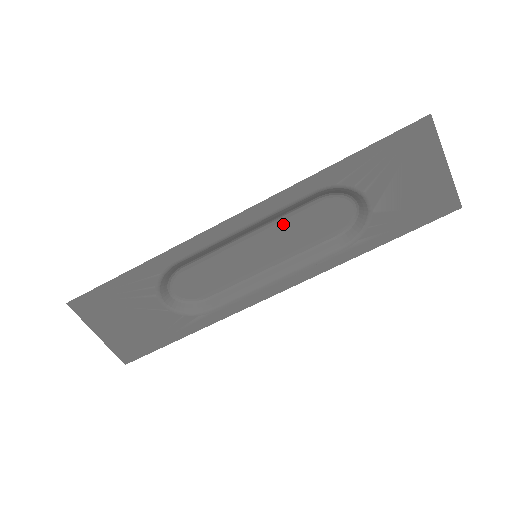
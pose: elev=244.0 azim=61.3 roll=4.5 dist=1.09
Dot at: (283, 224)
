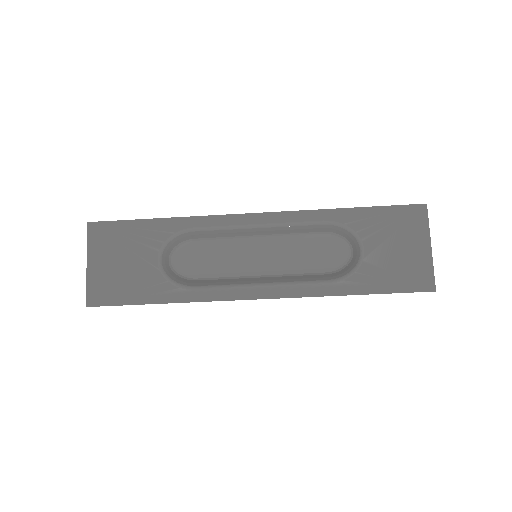
Dot at: (289, 242)
